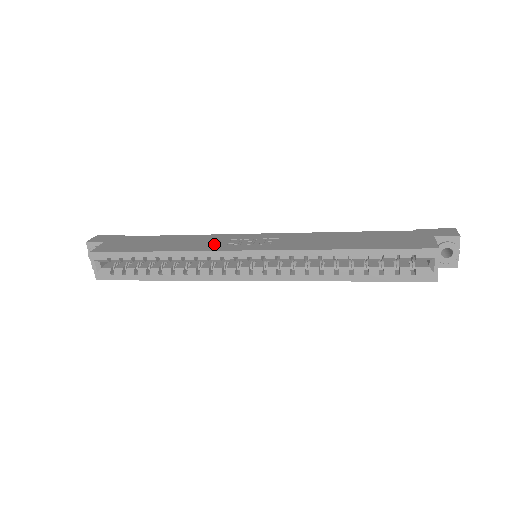
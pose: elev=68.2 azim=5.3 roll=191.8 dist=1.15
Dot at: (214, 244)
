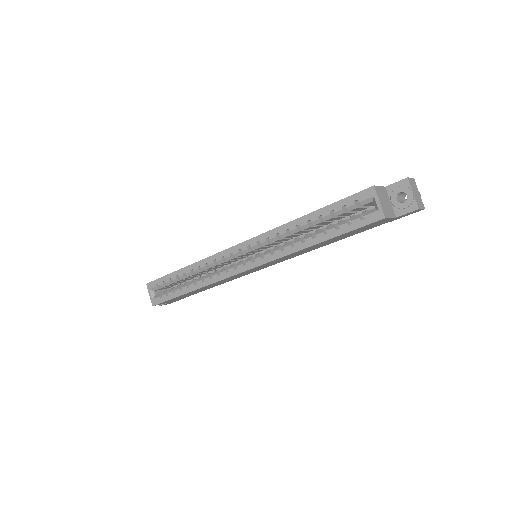
Dot at: occluded
